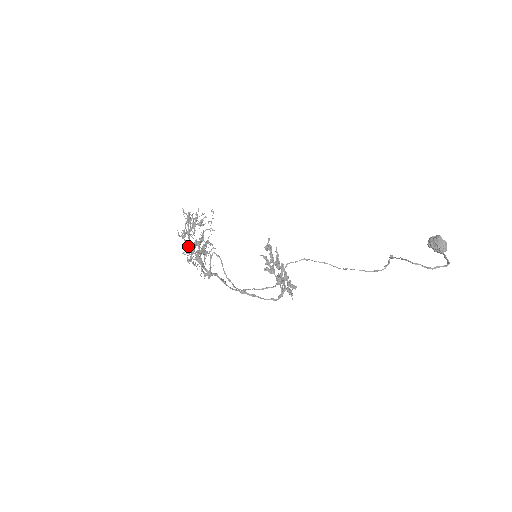
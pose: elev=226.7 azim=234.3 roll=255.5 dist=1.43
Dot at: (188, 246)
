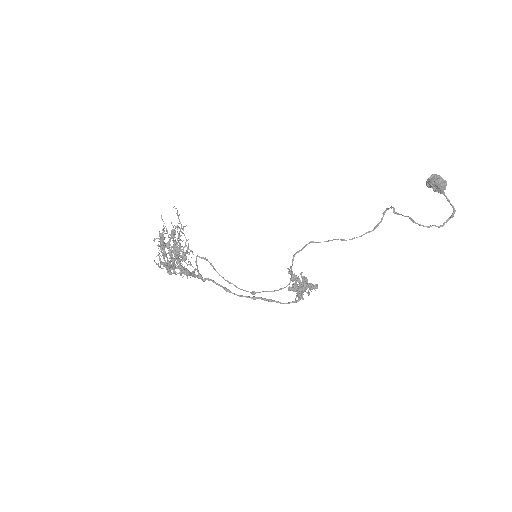
Dot at: (170, 267)
